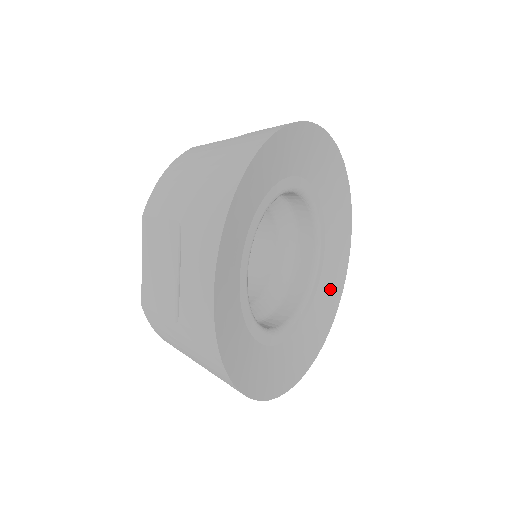
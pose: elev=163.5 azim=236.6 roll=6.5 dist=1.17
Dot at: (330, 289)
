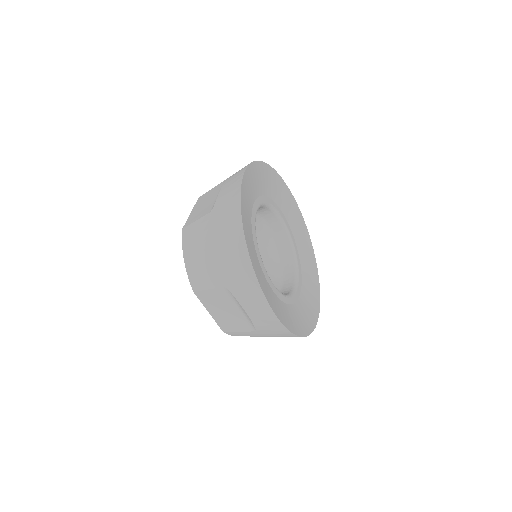
Dot at: (305, 315)
